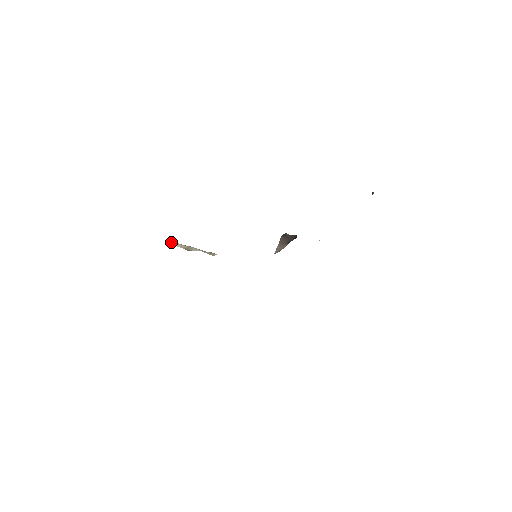
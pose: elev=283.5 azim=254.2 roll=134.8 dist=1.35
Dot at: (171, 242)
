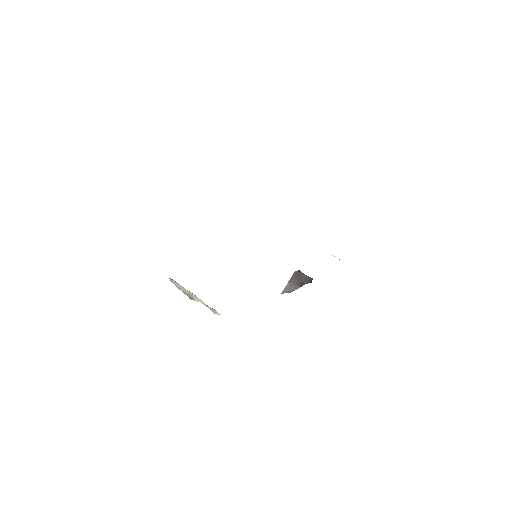
Dot at: (175, 281)
